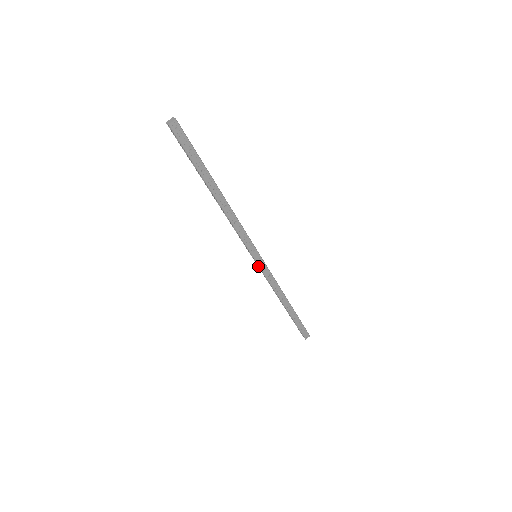
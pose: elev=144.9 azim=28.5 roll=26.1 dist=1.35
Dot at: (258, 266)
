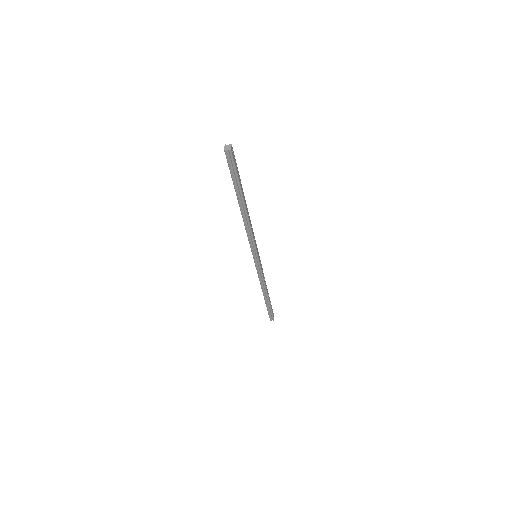
Dot at: (256, 266)
